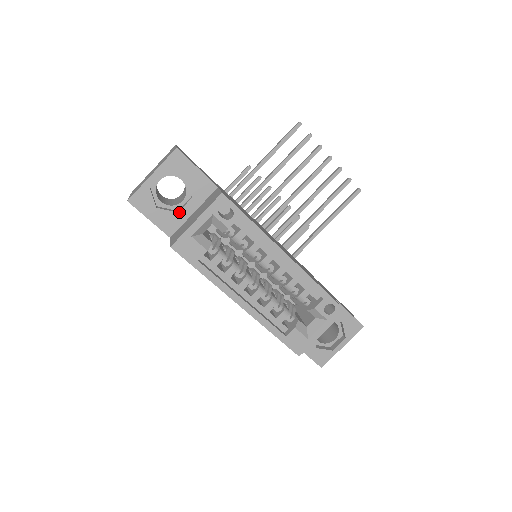
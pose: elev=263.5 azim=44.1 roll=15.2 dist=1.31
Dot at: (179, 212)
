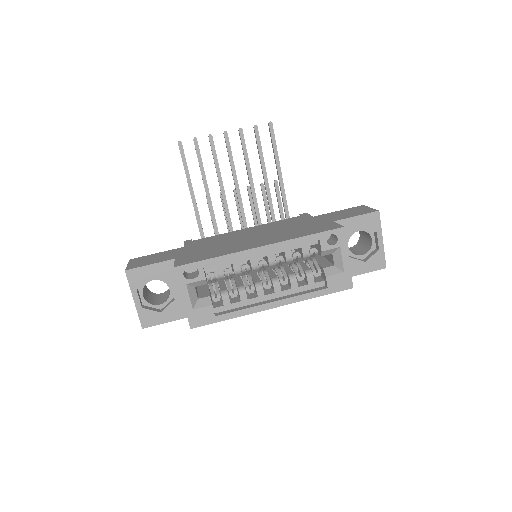
Dot at: (175, 299)
